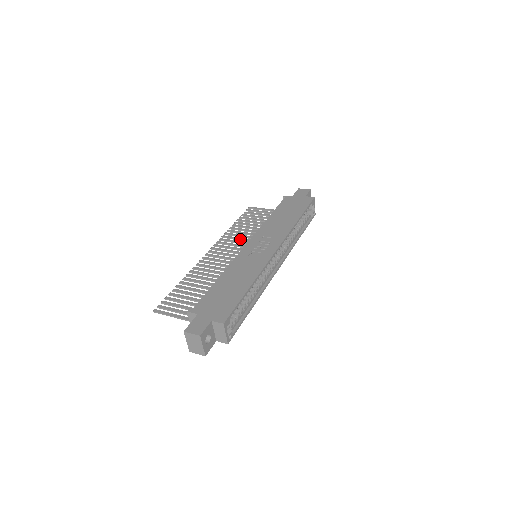
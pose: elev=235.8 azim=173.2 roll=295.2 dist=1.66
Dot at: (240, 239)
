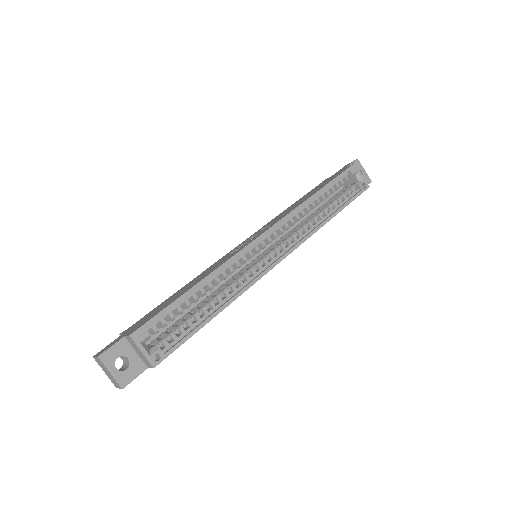
Dot at: occluded
